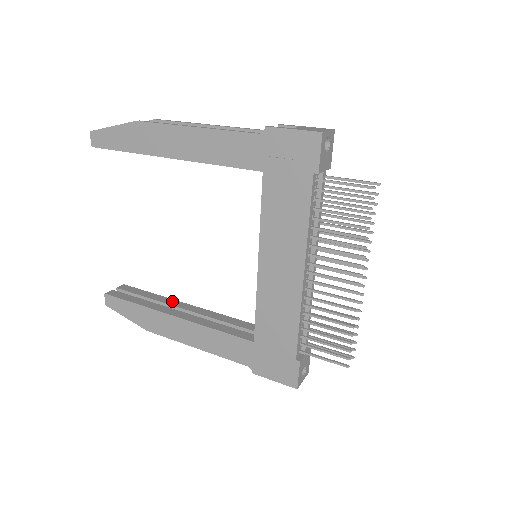
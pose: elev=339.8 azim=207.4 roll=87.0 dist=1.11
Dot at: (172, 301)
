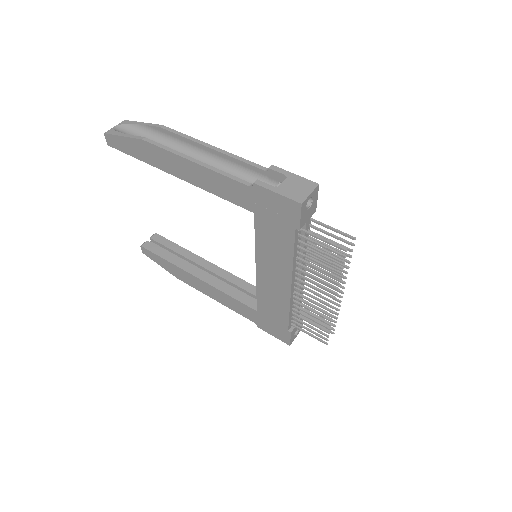
Dot at: (195, 257)
